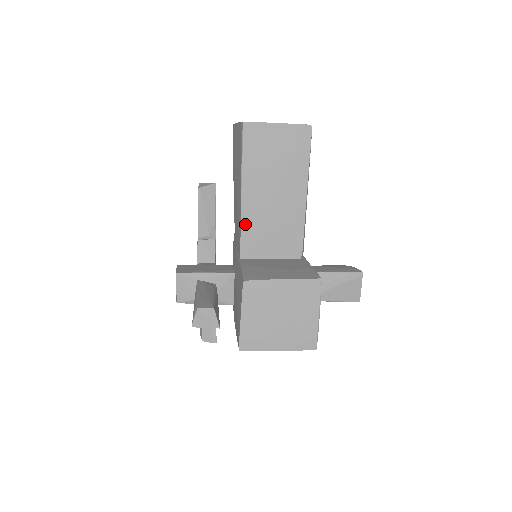
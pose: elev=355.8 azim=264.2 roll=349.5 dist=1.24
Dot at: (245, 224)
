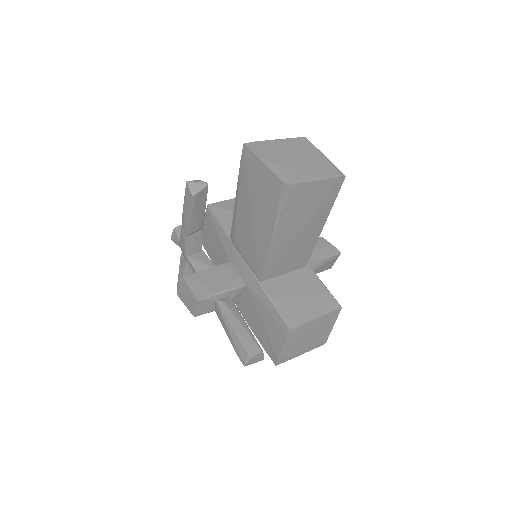
Dot at: (270, 259)
